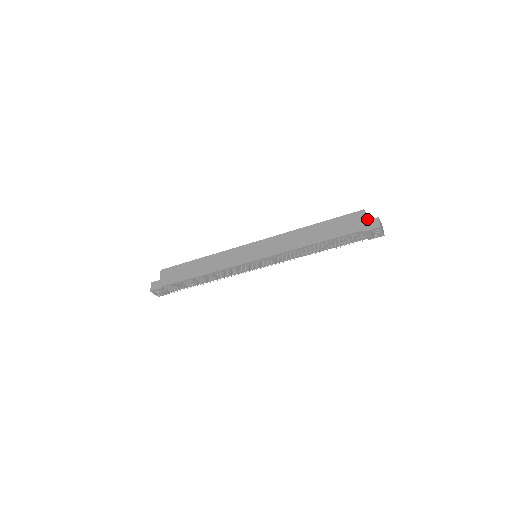
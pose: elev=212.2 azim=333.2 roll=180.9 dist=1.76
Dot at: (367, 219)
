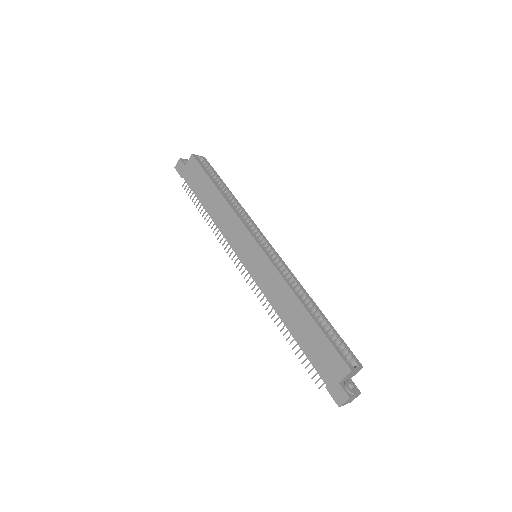
Dot at: (352, 374)
